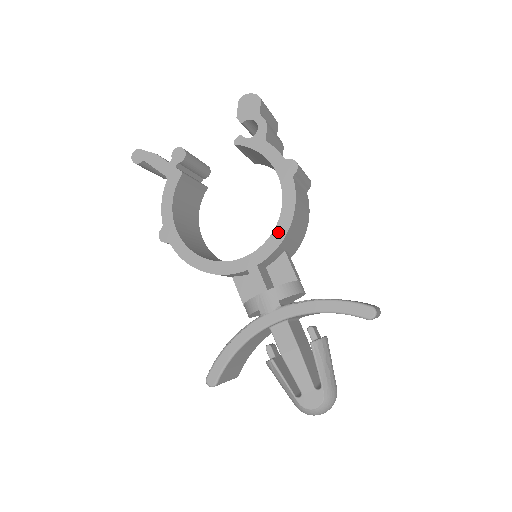
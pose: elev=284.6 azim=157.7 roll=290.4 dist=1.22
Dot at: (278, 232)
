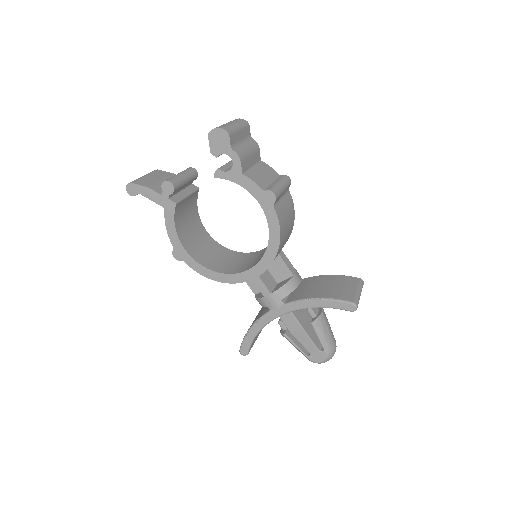
Dot at: (270, 251)
